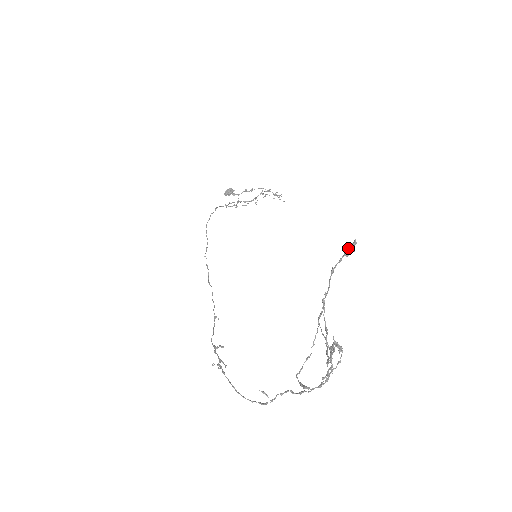
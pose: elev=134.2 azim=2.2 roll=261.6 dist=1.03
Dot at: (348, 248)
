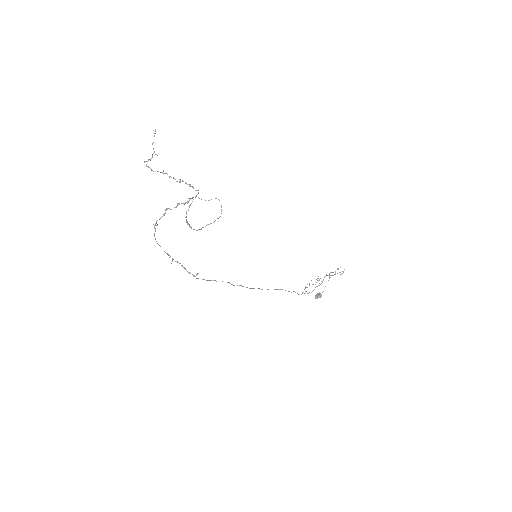
Dot at: (154, 133)
